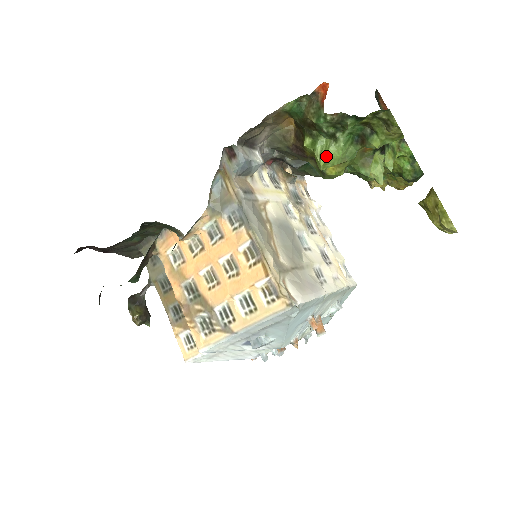
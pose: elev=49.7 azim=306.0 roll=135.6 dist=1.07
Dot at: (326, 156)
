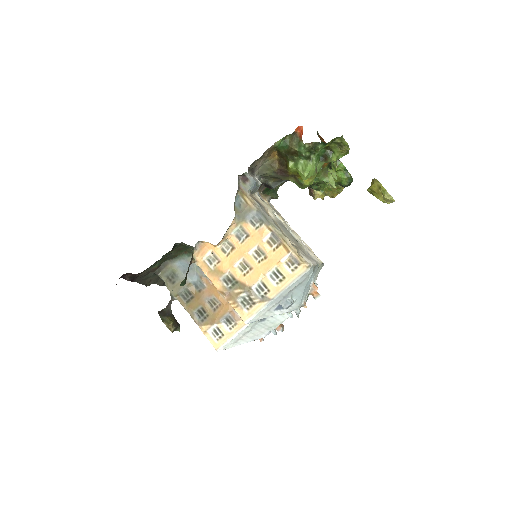
Dot at: (307, 170)
